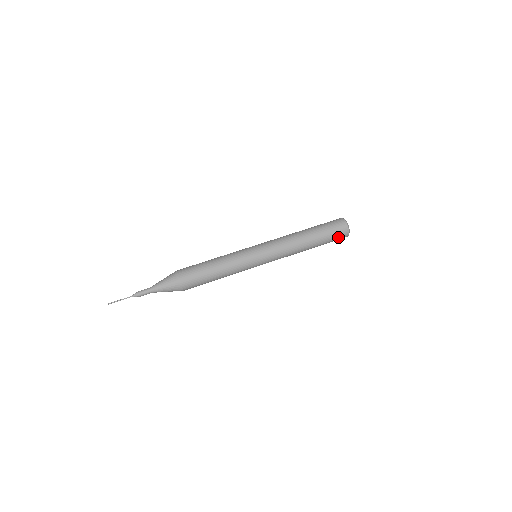
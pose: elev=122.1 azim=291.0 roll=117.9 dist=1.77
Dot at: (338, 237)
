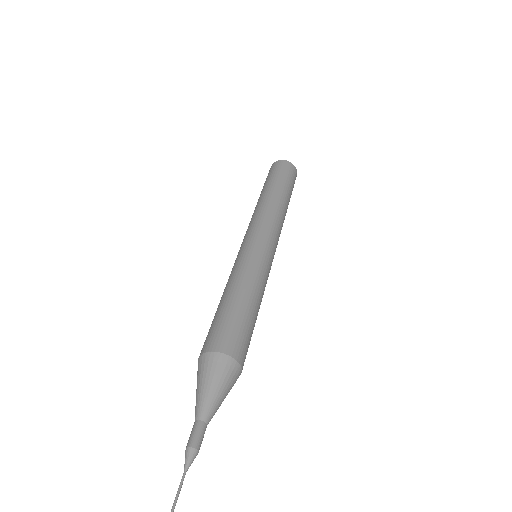
Dot at: (289, 172)
